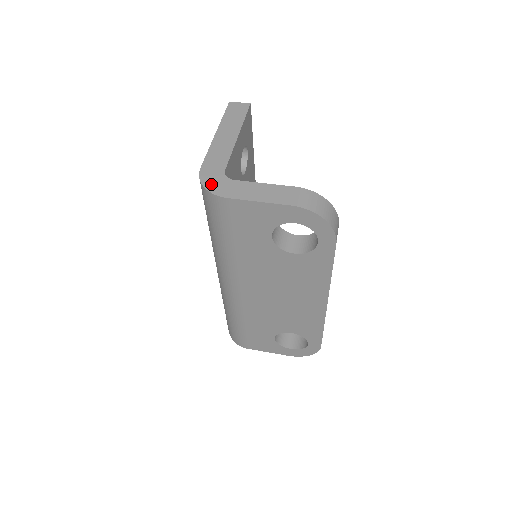
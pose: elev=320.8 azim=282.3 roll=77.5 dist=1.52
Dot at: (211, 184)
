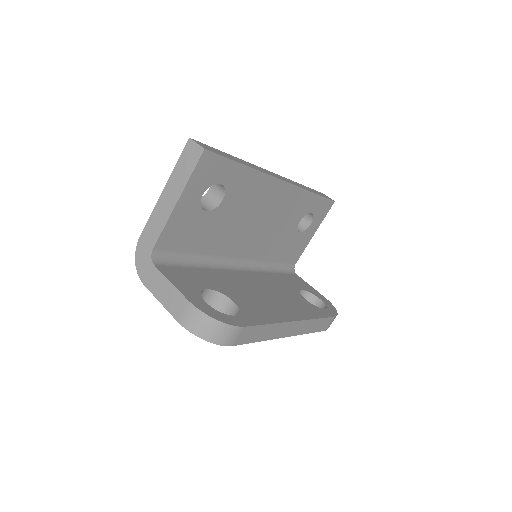
Dot at: (140, 262)
